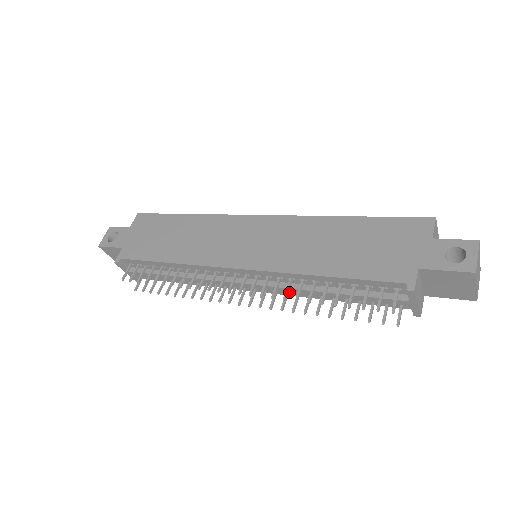
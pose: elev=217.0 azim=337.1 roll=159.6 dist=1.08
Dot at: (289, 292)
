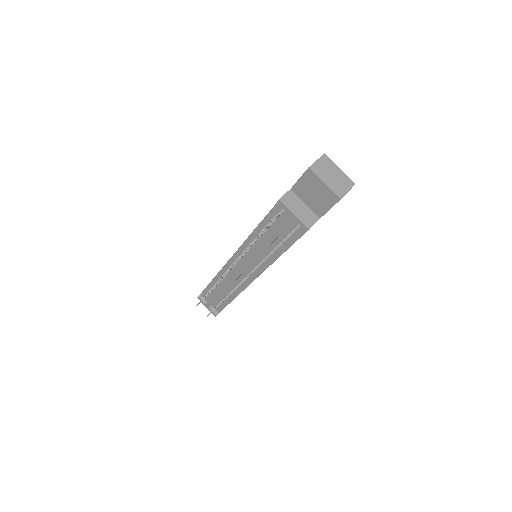
Dot at: occluded
